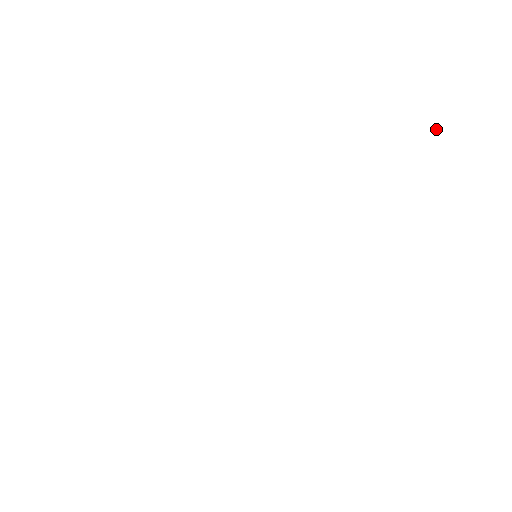
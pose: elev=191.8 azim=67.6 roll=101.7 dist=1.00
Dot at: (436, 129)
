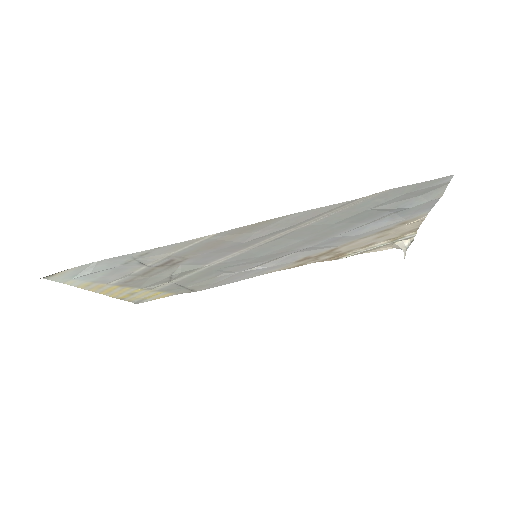
Dot at: occluded
